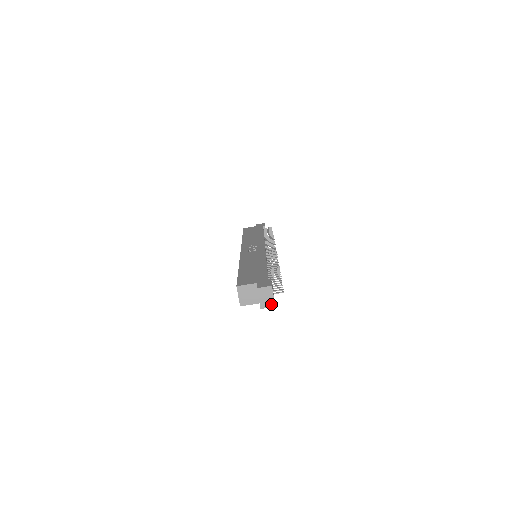
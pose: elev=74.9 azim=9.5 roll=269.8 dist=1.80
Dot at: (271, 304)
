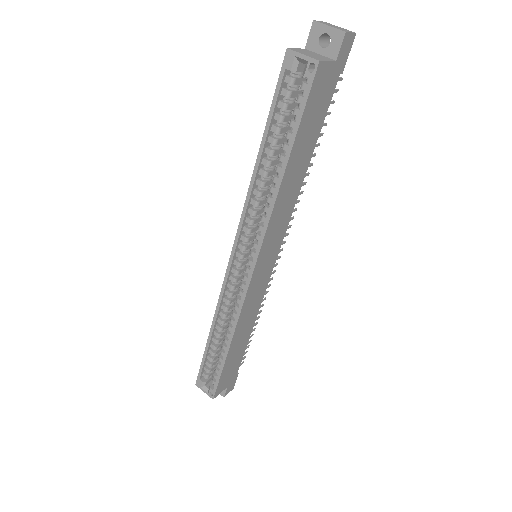
Dot at: (349, 31)
